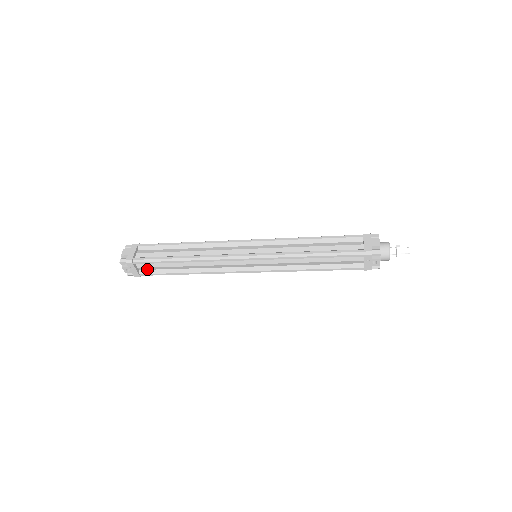
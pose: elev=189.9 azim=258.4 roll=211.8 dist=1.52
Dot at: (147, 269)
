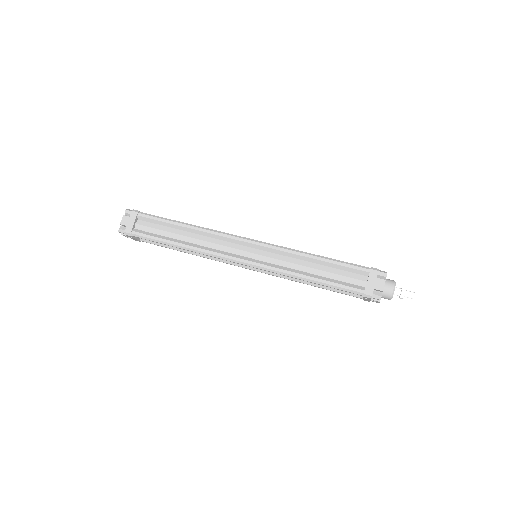
Dot at: occluded
